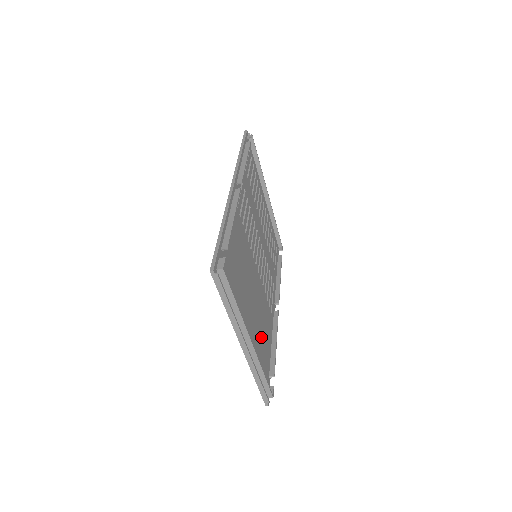
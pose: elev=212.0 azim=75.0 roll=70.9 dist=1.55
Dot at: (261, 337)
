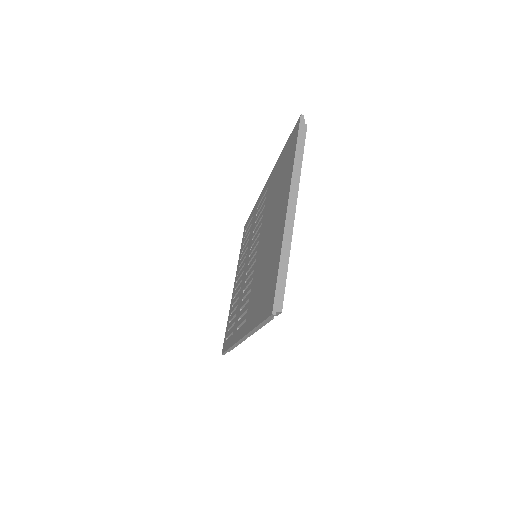
Dot at: occluded
